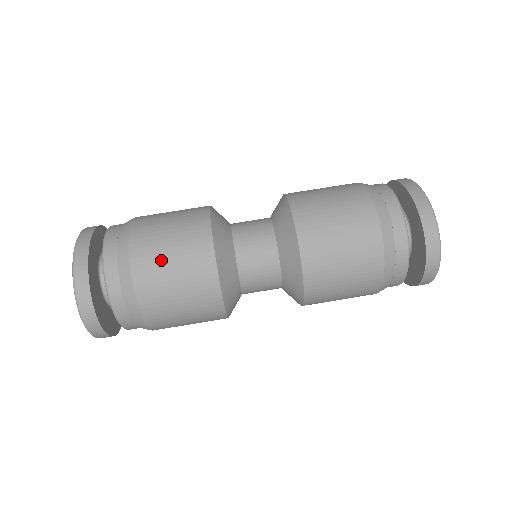
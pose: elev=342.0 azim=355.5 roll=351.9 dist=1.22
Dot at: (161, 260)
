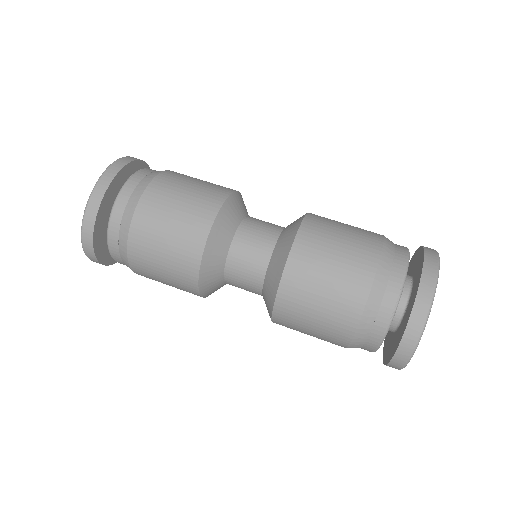
Dot at: (153, 250)
